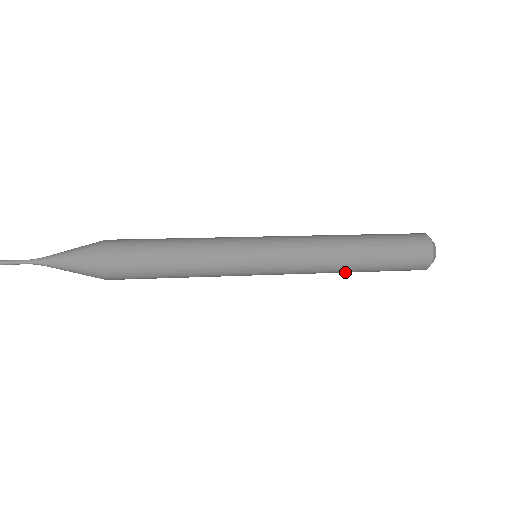
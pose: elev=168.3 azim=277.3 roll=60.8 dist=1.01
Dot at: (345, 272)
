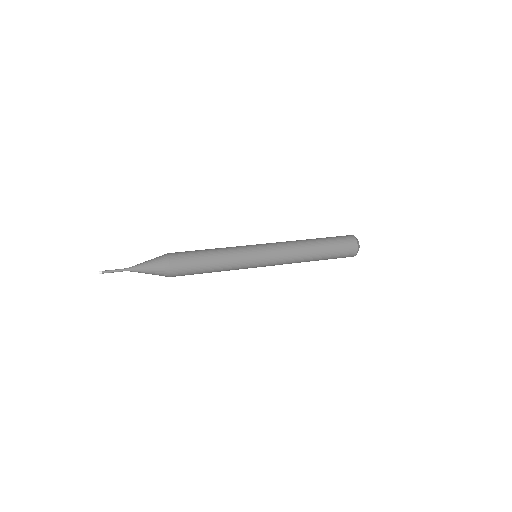
Dot at: (310, 259)
